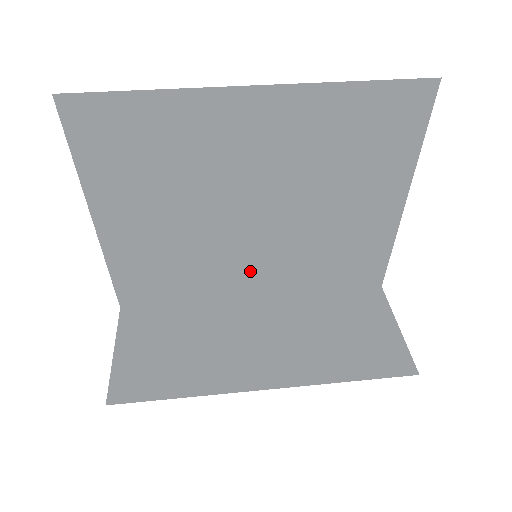
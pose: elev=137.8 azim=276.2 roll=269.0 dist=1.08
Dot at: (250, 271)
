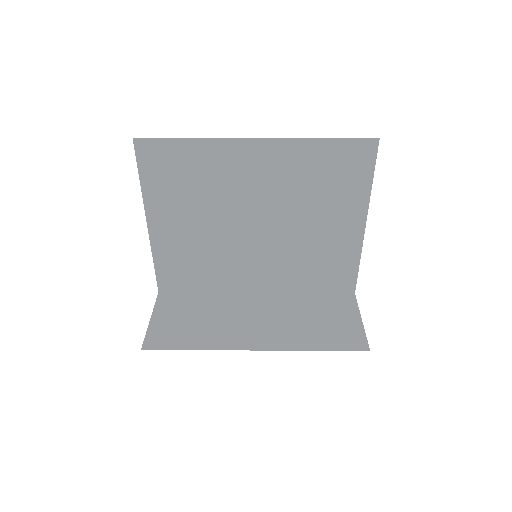
Dot at: (253, 271)
